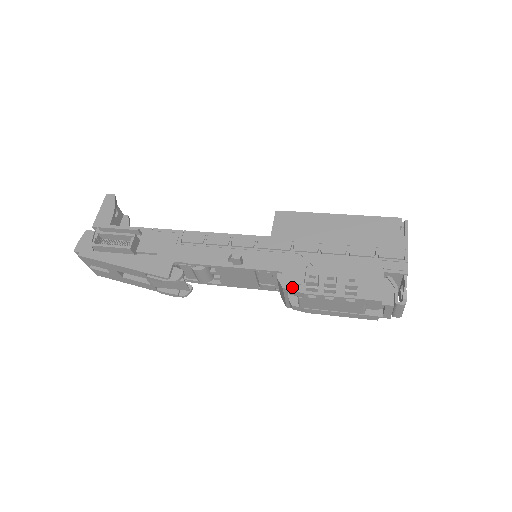
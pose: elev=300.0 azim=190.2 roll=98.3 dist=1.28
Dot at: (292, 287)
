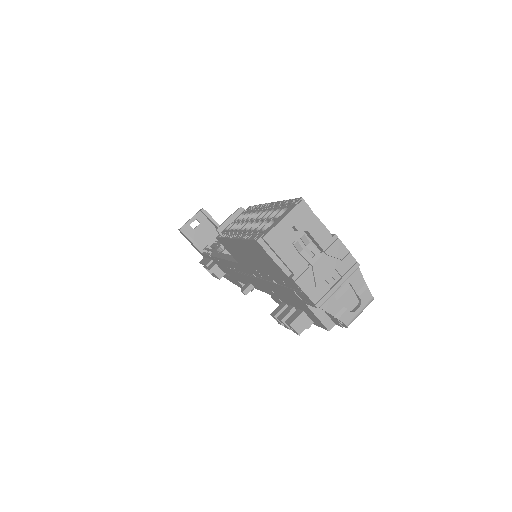
Dot at: occluded
